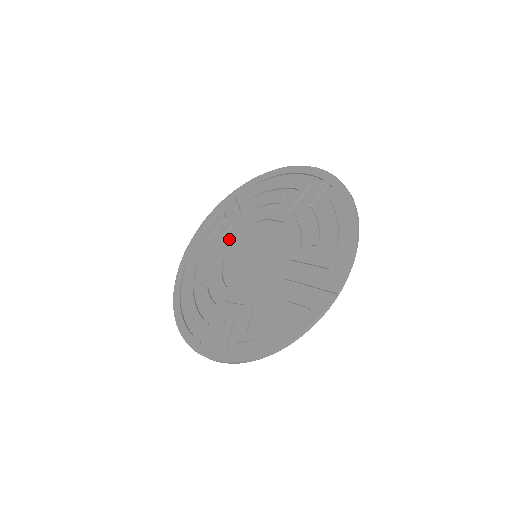
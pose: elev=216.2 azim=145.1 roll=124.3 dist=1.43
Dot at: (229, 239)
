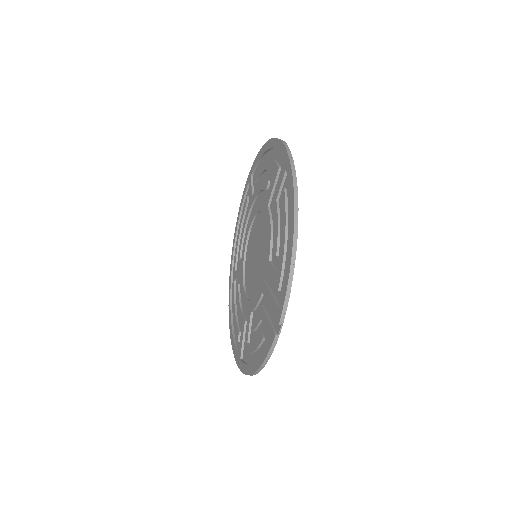
Dot at: (246, 231)
